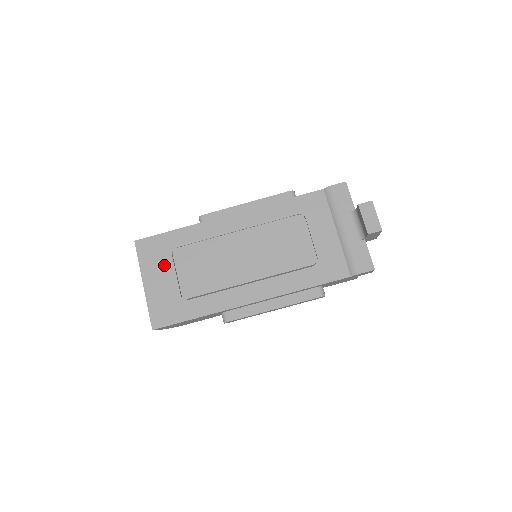
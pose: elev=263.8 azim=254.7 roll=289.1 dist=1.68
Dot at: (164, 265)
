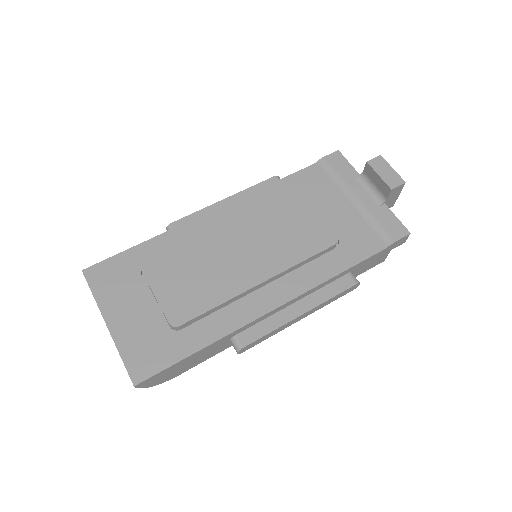
Dot at: (133, 291)
